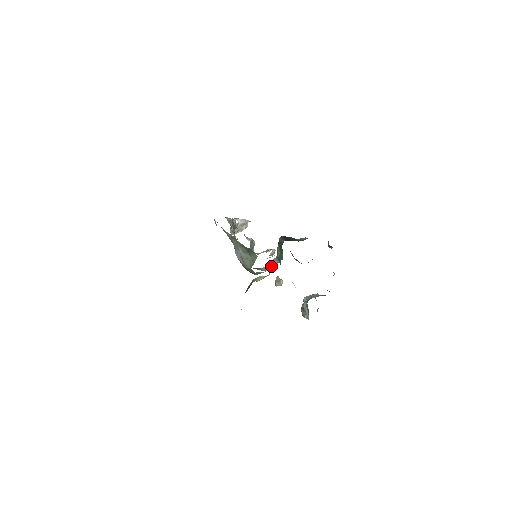
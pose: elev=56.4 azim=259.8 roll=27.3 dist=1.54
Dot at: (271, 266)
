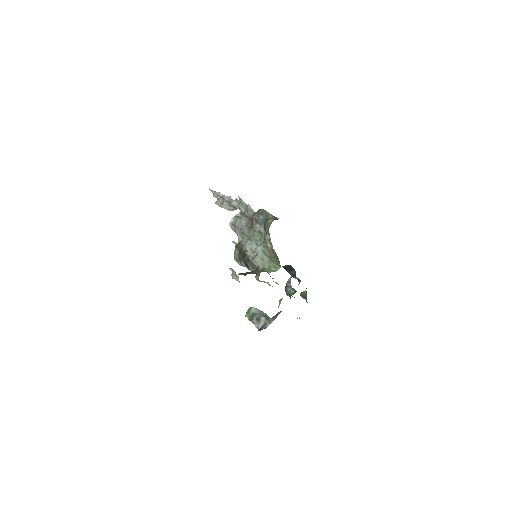
Dot at: occluded
